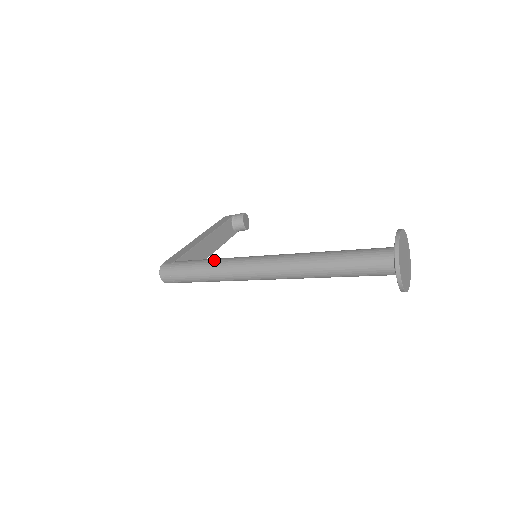
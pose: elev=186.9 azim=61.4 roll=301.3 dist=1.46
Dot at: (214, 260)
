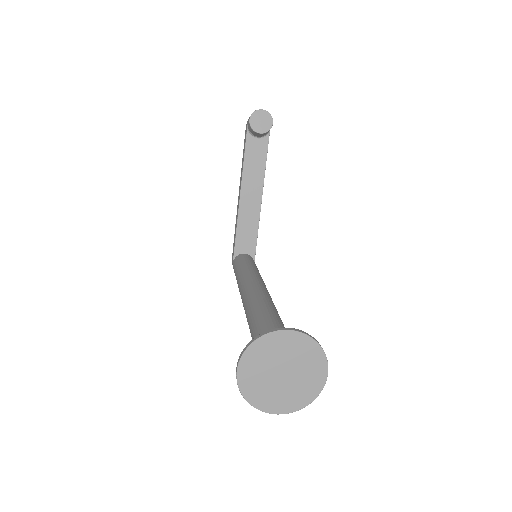
Dot at: (236, 279)
